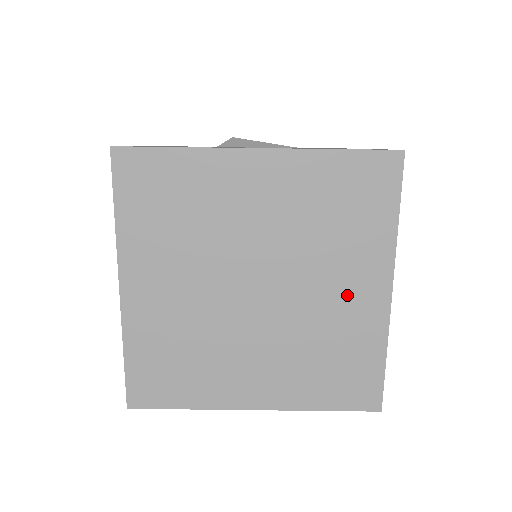
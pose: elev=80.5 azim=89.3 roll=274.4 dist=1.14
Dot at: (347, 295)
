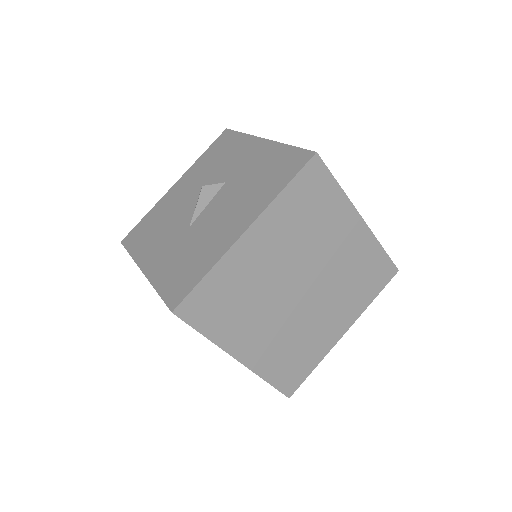
Dot at: (329, 322)
